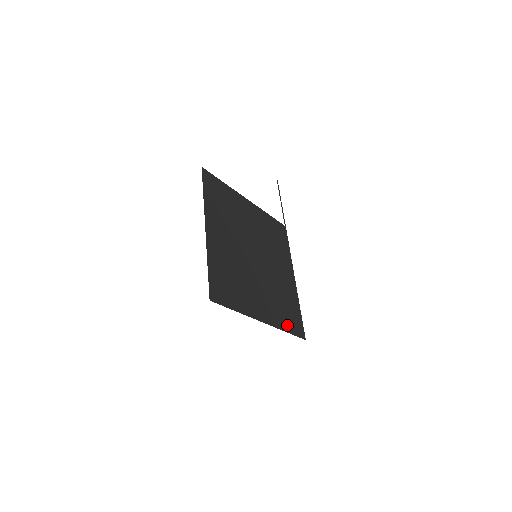
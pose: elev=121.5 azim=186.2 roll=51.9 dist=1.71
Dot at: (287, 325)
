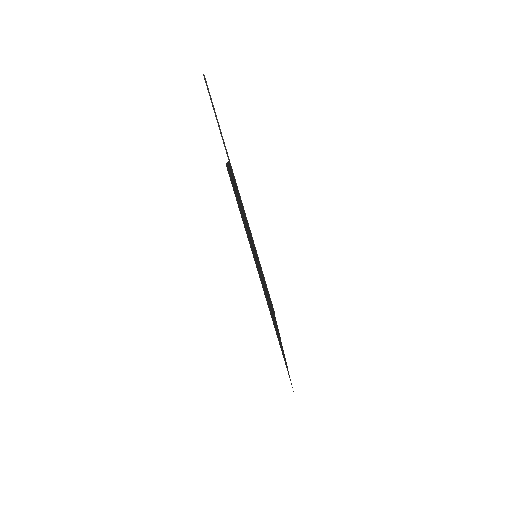
Dot at: occluded
